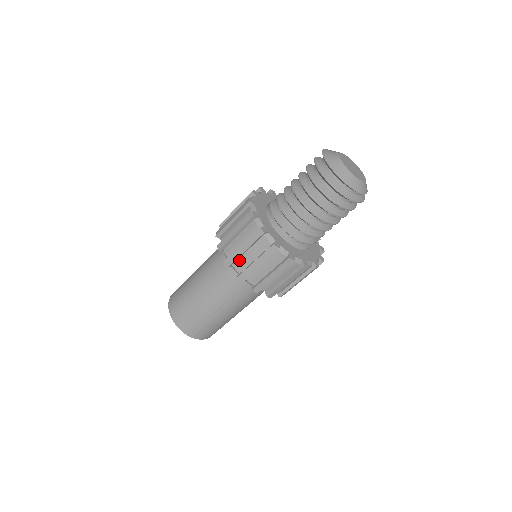
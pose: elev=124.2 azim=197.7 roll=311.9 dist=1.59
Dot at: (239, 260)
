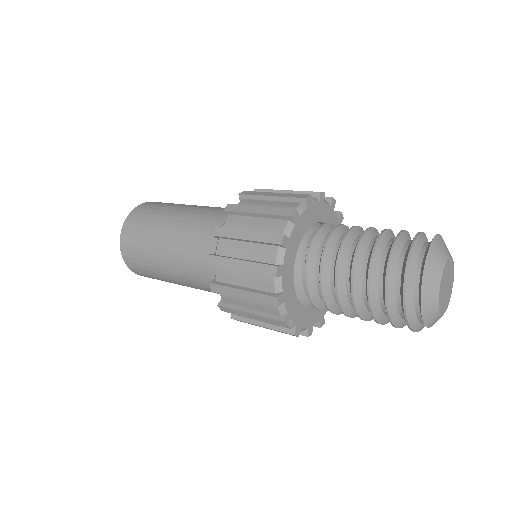
Dot at: (240, 217)
